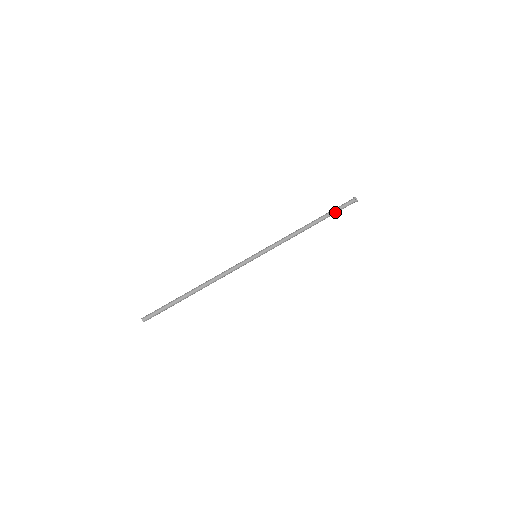
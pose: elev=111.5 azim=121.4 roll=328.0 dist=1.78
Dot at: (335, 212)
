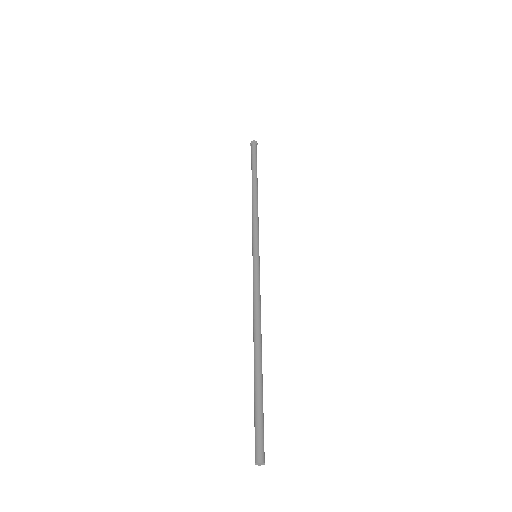
Dot at: (255, 163)
